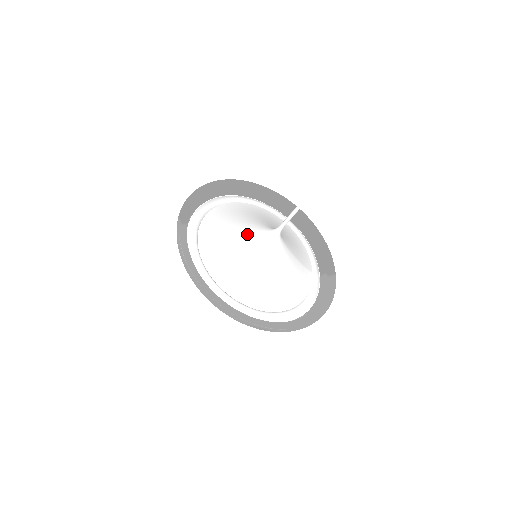
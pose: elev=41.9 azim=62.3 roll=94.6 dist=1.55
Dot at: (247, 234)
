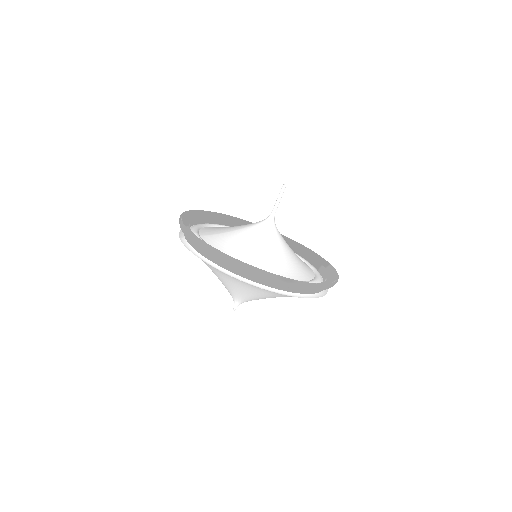
Dot at: (245, 227)
